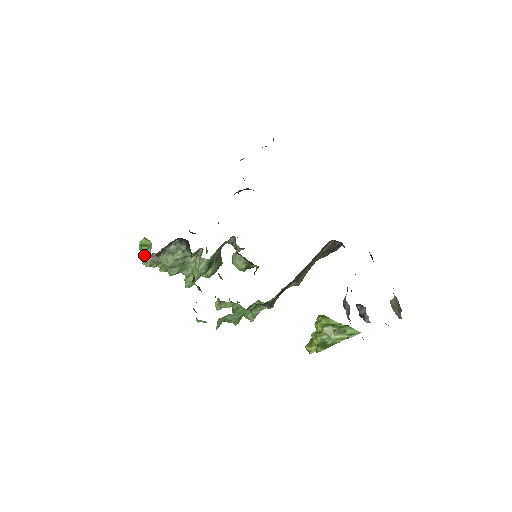
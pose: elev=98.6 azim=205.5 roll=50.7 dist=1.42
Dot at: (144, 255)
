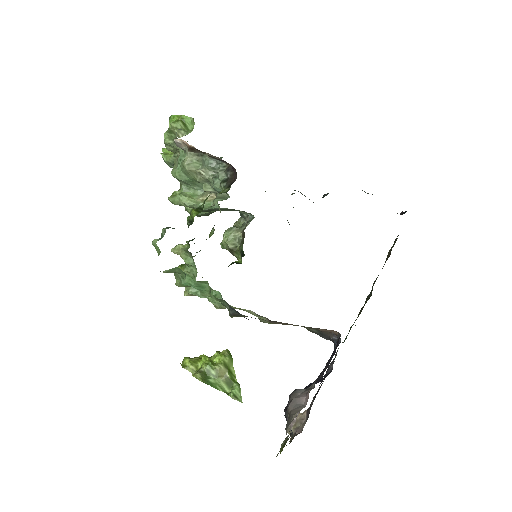
Dot at: (174, 129)
